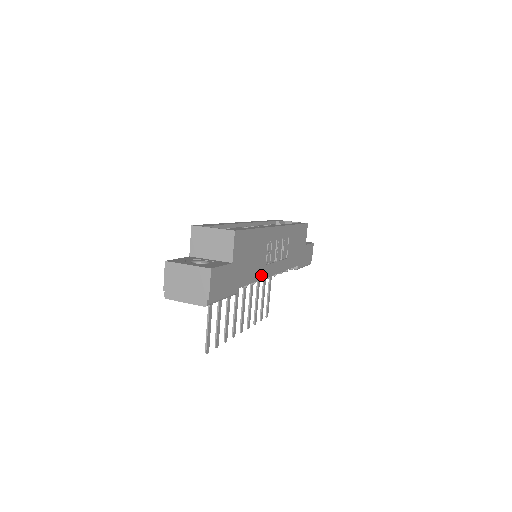
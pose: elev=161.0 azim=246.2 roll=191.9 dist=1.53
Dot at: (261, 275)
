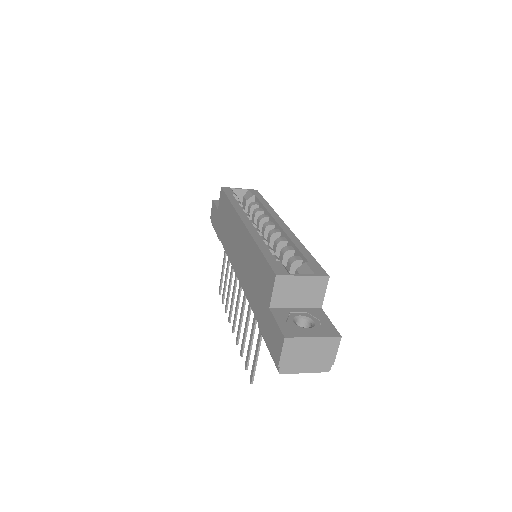
Dot at: occluded
